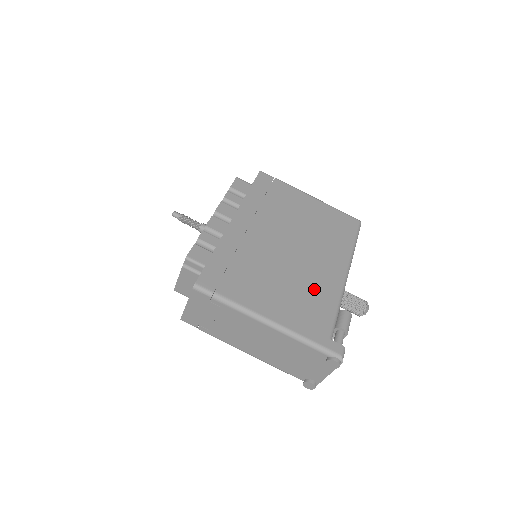
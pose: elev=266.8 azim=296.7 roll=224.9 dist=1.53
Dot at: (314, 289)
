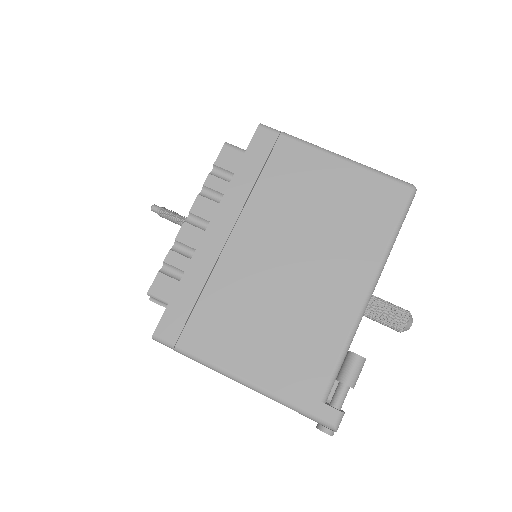
Dot at: (312, 325)
